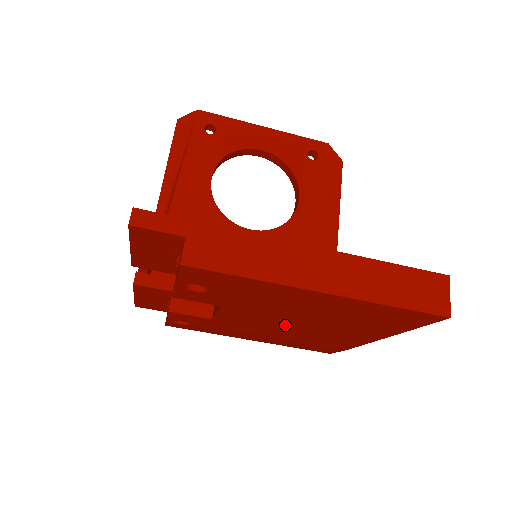
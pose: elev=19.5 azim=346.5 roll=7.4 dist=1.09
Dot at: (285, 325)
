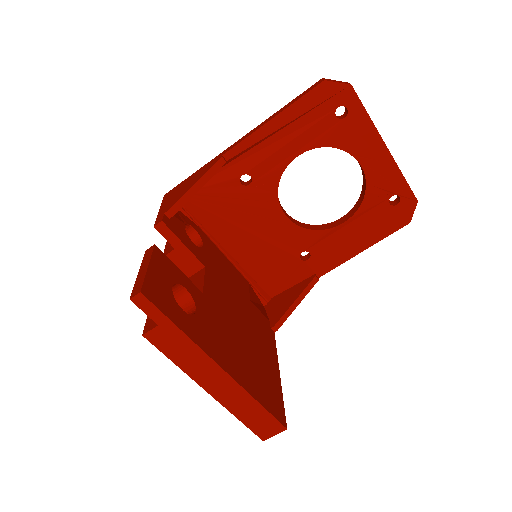
Dot at: occluded
